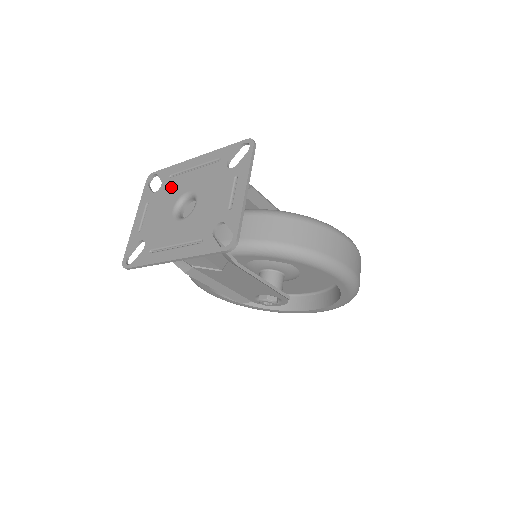
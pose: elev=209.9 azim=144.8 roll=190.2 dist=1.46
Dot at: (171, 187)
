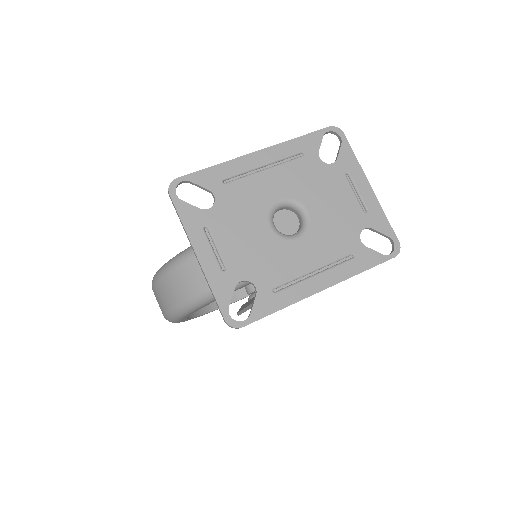
Dot at: (241, 197)
